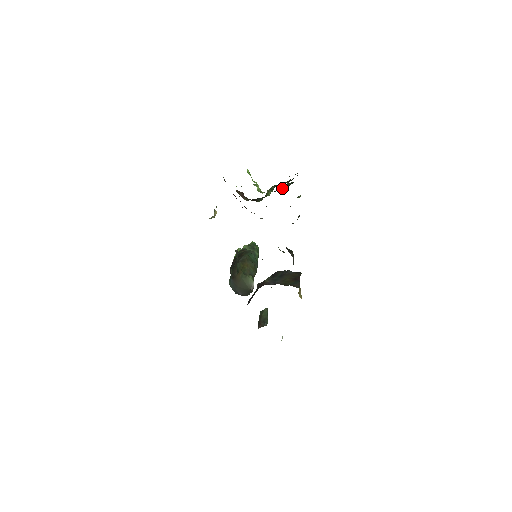
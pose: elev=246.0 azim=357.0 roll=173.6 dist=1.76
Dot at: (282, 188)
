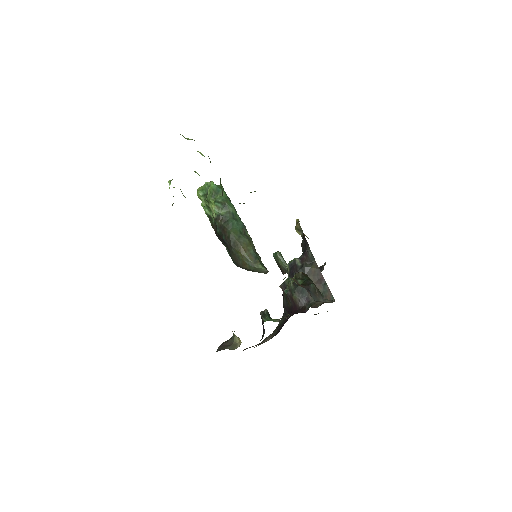
Dot at: occluded
